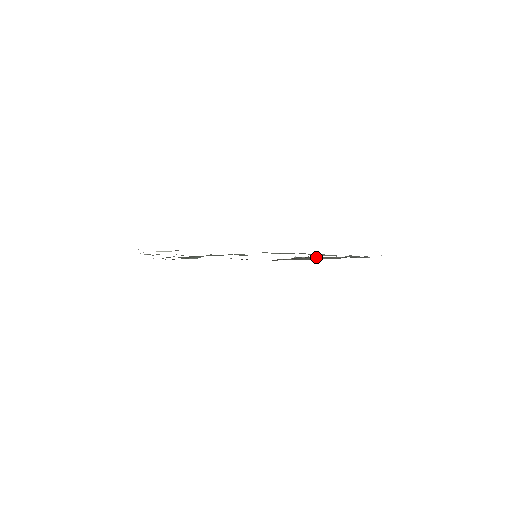
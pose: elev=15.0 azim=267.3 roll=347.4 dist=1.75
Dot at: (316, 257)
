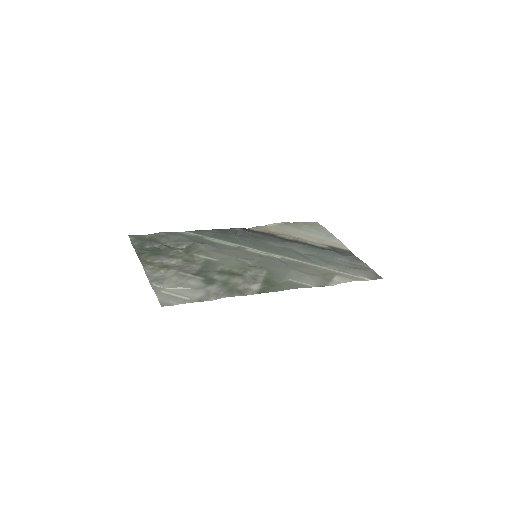
Dot at: (293, 229)
